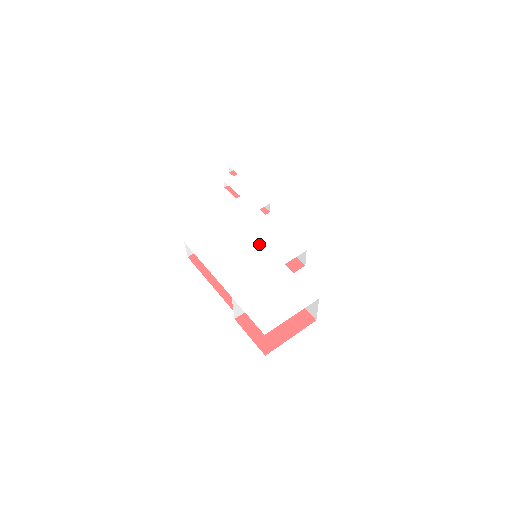
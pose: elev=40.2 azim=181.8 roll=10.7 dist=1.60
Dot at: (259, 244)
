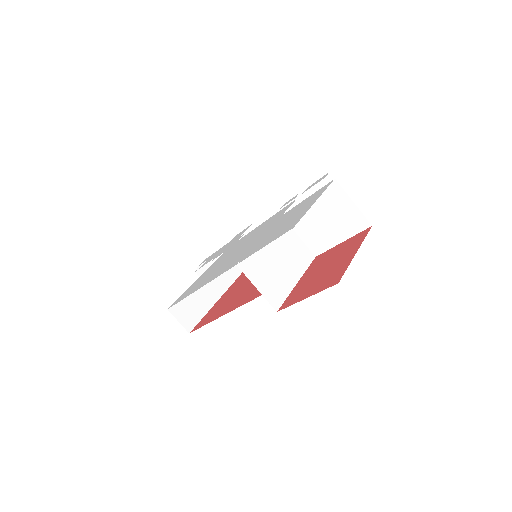
Dot at: (247, 240)
